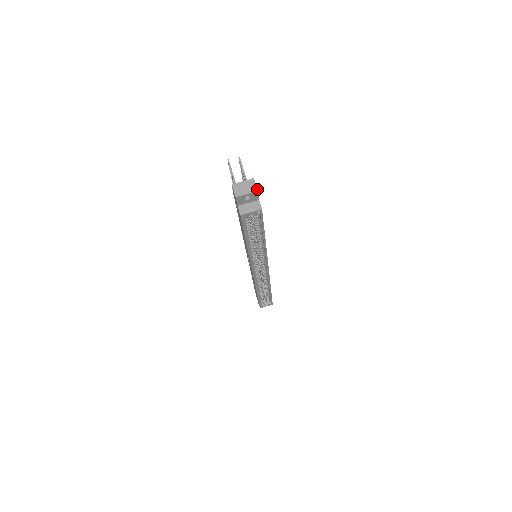
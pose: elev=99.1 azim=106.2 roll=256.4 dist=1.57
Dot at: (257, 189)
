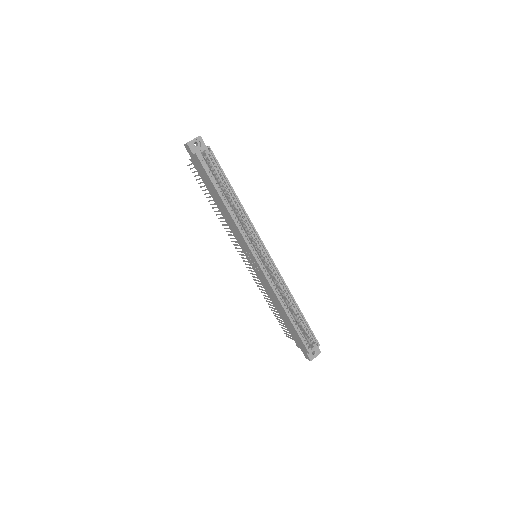
Dot at: occluded
